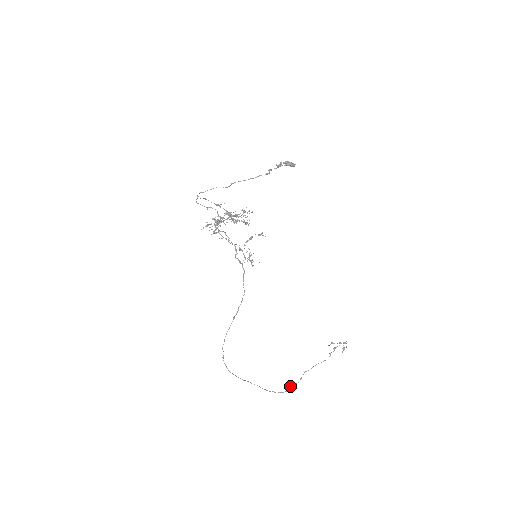
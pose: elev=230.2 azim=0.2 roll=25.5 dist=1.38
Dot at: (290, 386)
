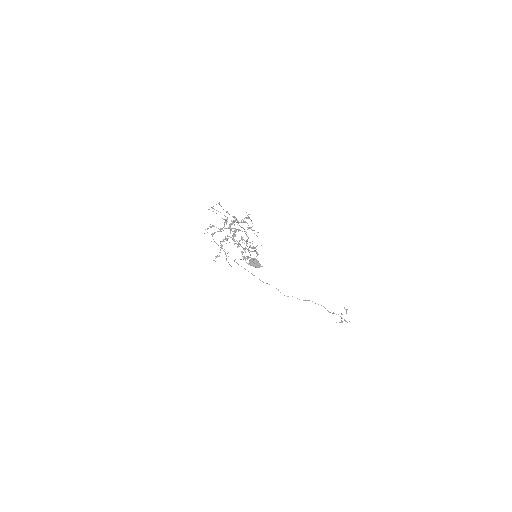
Dot at: occluded
